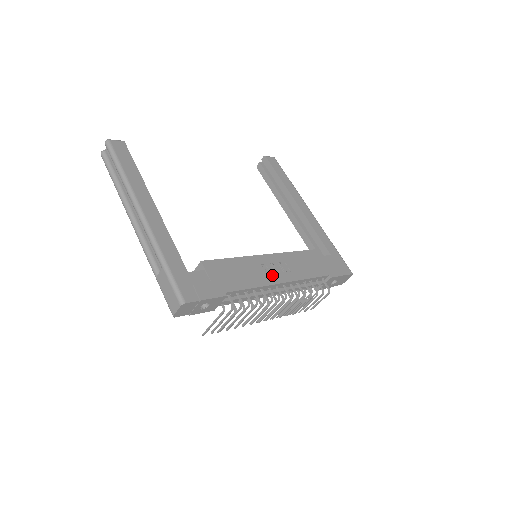
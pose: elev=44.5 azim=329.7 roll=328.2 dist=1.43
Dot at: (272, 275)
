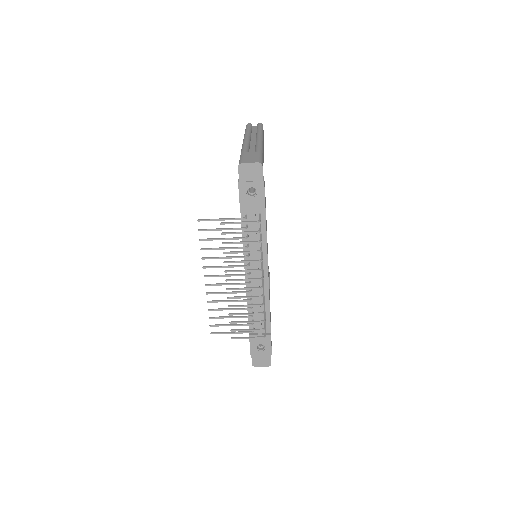
Dot at: occluded
